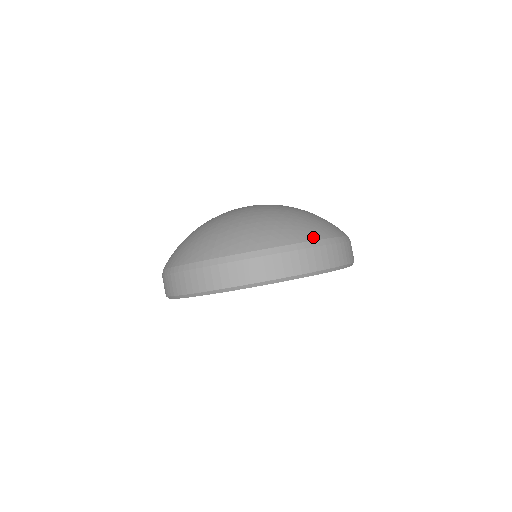
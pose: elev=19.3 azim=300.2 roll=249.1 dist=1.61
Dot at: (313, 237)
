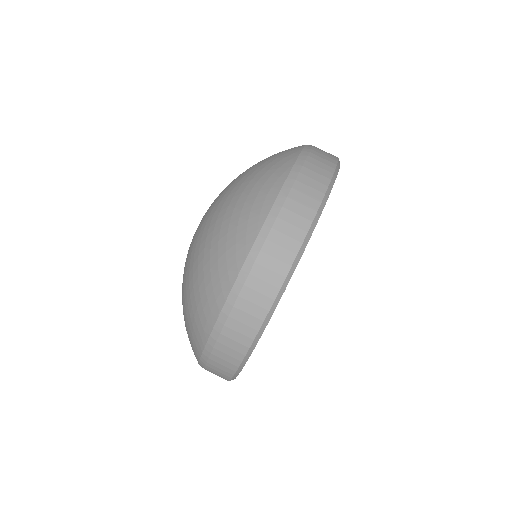
Dot at: (240, 259)
